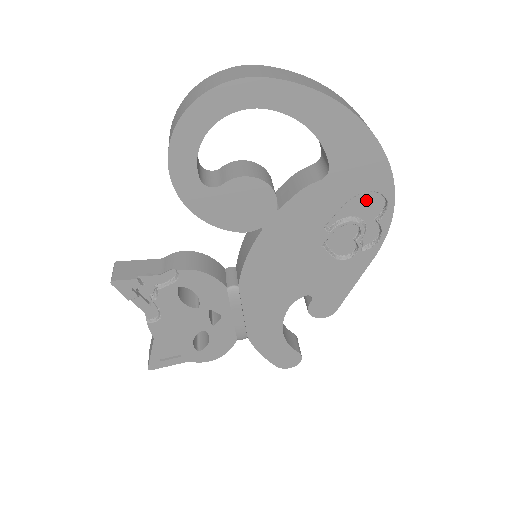
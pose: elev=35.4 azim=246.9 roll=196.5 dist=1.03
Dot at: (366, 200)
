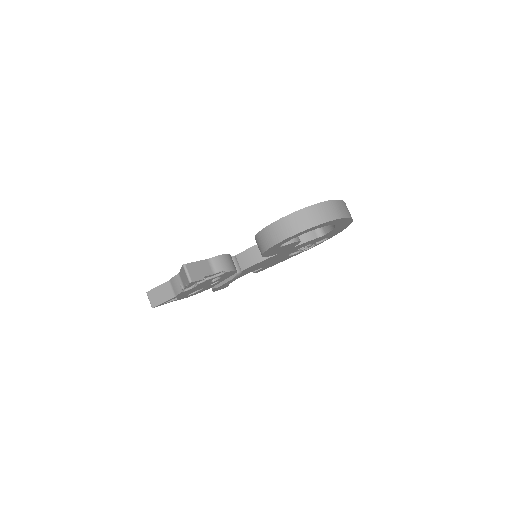
Dot at: occluded
